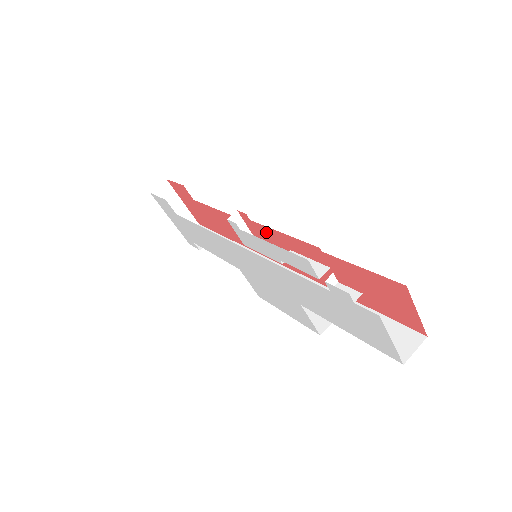
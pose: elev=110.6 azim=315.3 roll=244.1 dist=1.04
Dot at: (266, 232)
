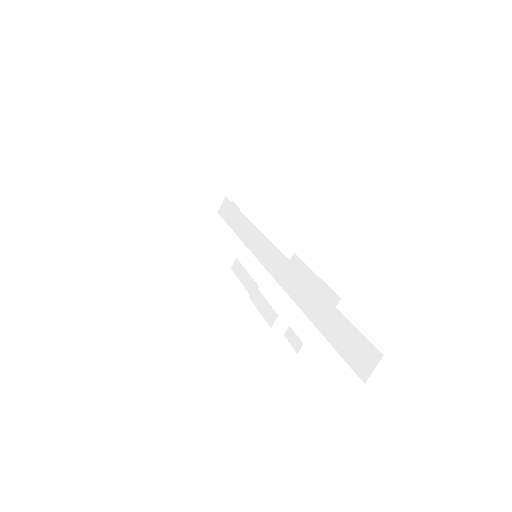
Dot at: occluded
